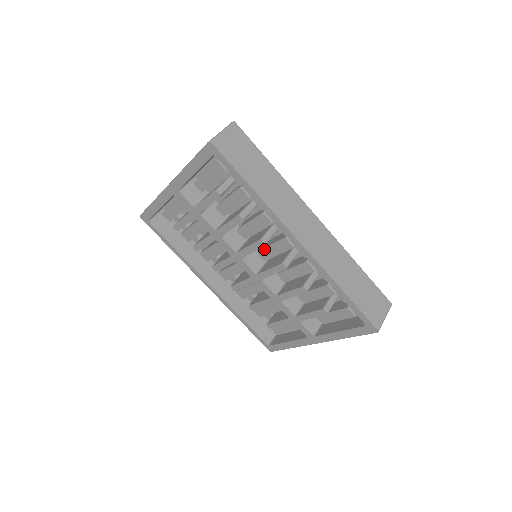
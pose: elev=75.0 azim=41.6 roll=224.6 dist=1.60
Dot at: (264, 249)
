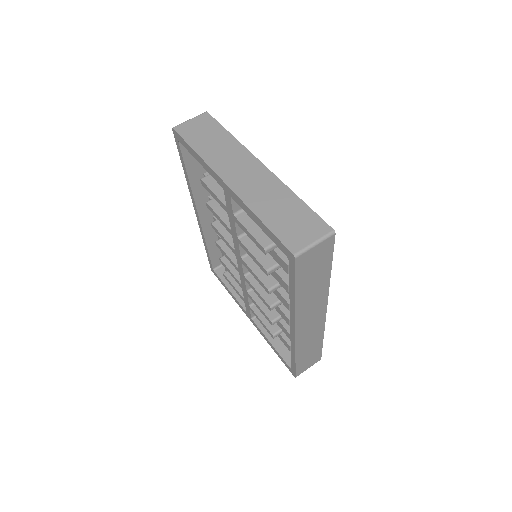
Dot at: occluded
